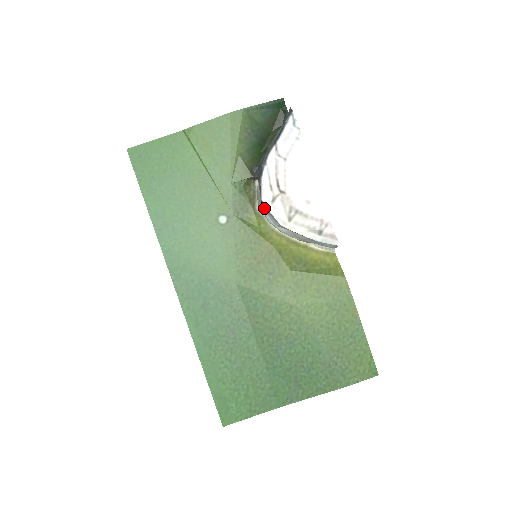
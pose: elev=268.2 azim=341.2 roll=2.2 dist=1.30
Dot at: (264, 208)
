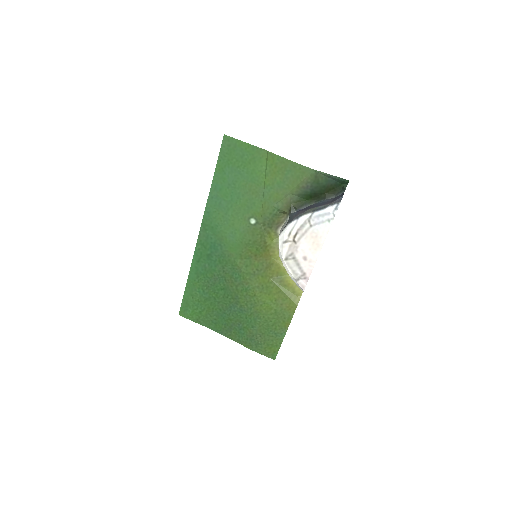
Dot at: occluded
